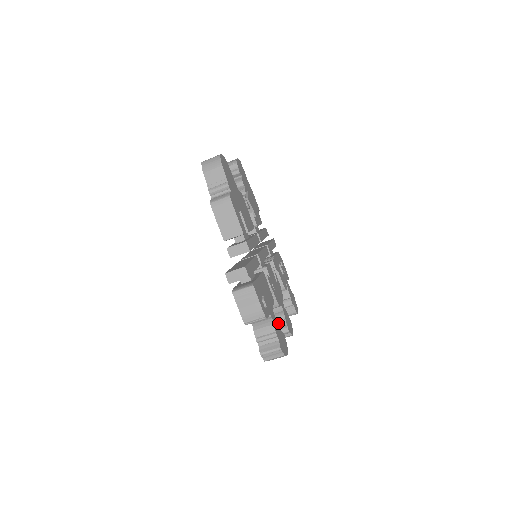
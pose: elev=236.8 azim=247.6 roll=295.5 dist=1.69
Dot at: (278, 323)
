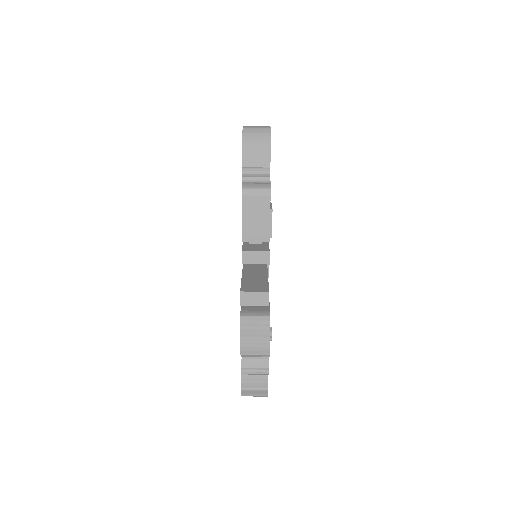
Dot at: occluded
